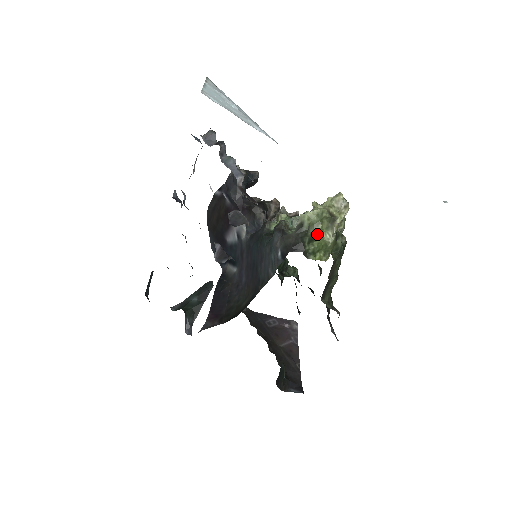
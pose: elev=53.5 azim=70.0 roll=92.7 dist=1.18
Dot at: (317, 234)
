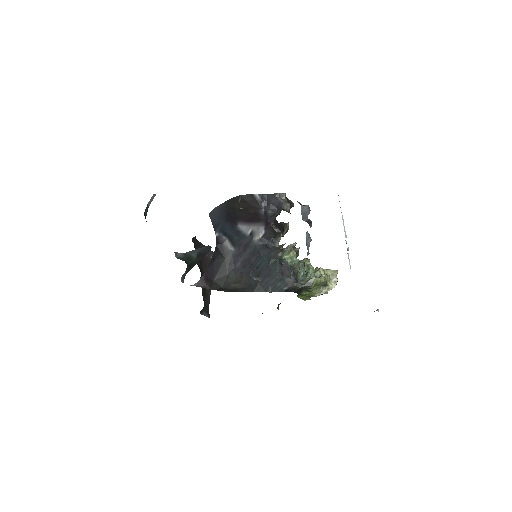
Dot at: (313, 290)
